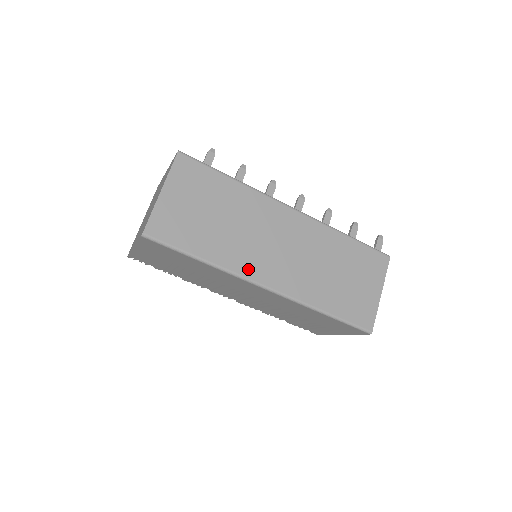
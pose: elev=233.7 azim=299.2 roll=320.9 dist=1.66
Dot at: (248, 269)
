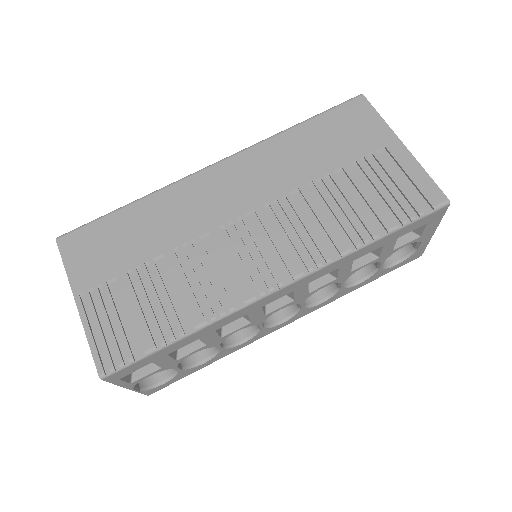
Dot at: occluded
